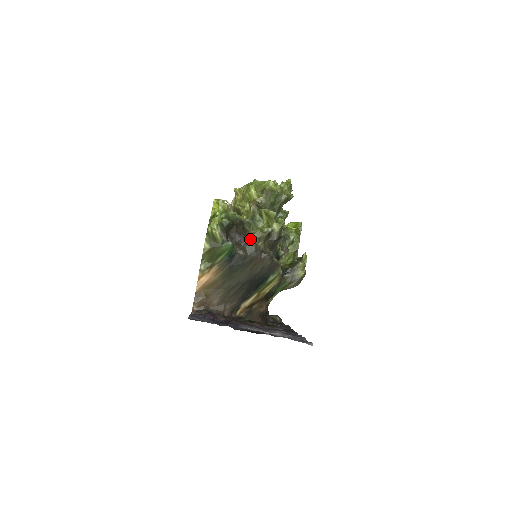
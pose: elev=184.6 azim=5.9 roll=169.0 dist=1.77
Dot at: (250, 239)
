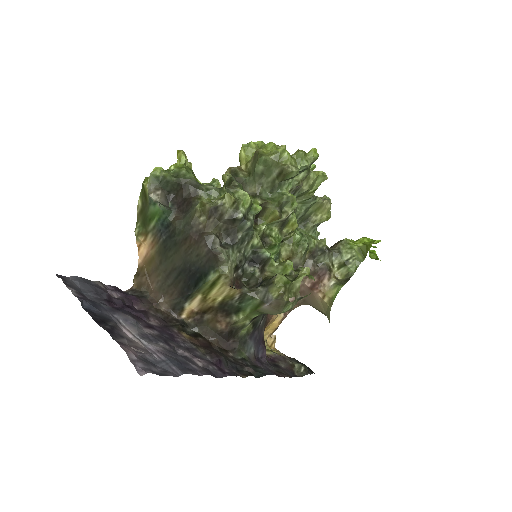
Dot at: (193, 209)
